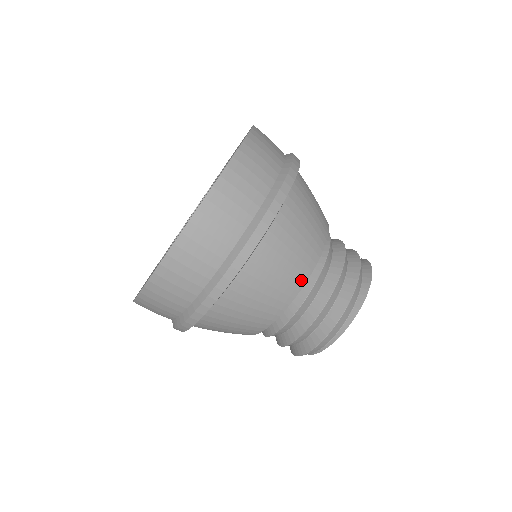
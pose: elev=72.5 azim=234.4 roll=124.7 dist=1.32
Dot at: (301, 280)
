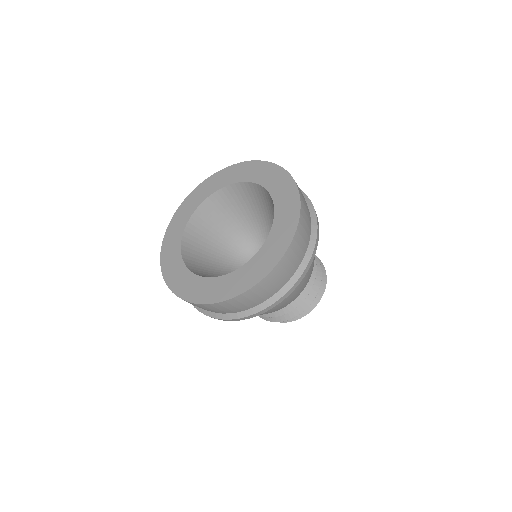
Dot at: occluded
